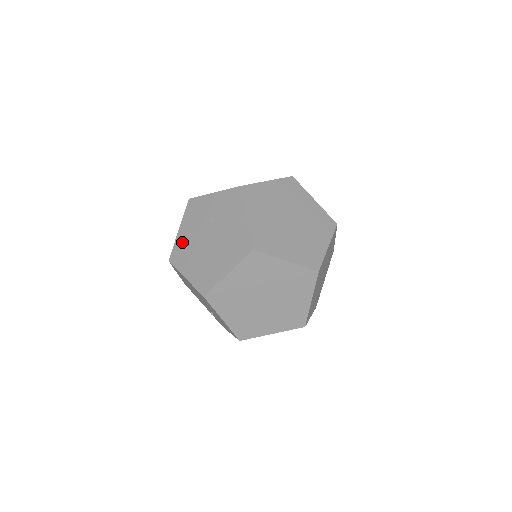
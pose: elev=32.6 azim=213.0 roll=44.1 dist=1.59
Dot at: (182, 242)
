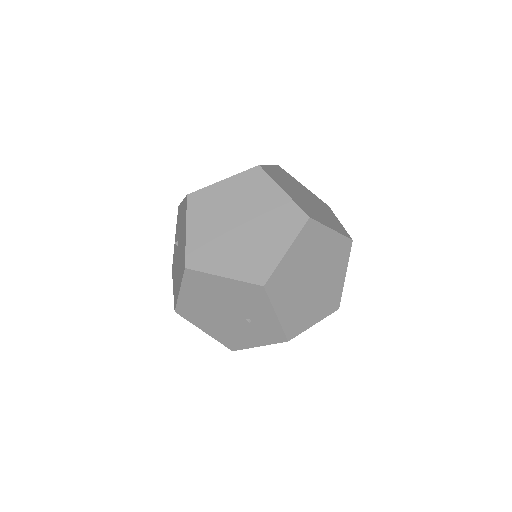
Dot at: (175, 287)
